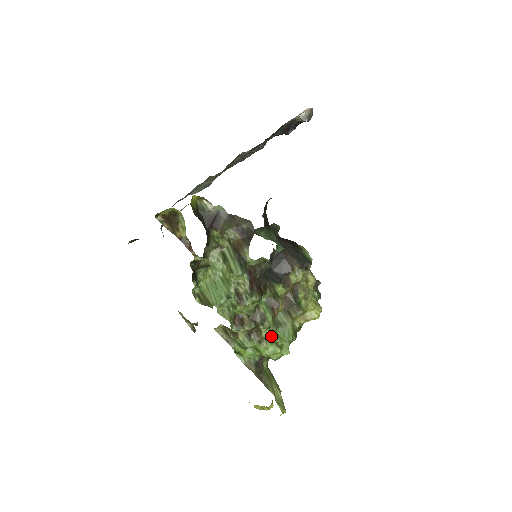
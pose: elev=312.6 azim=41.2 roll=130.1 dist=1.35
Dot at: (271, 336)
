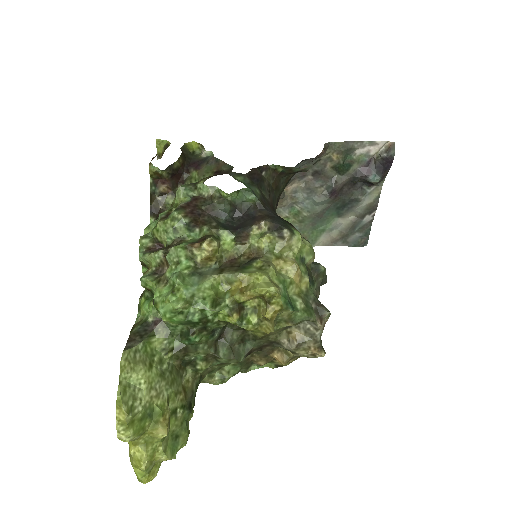
Dot at: (173, 274)
